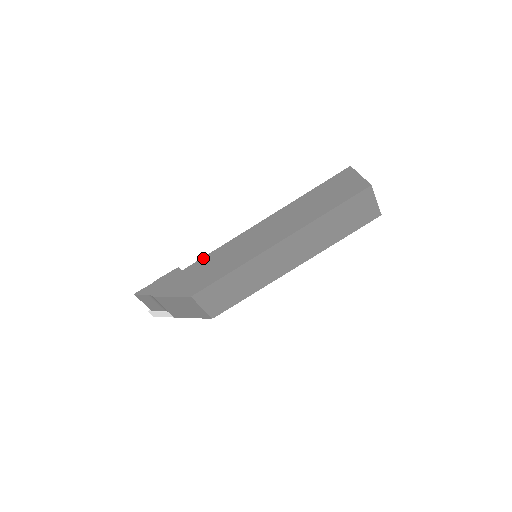
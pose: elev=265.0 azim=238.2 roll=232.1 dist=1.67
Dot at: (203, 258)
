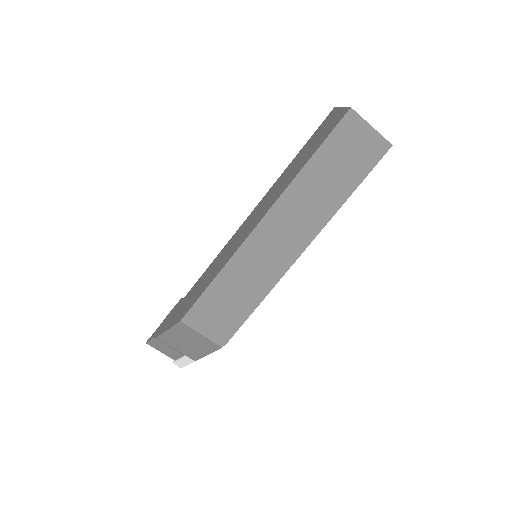
Dot at: (200, 278)
